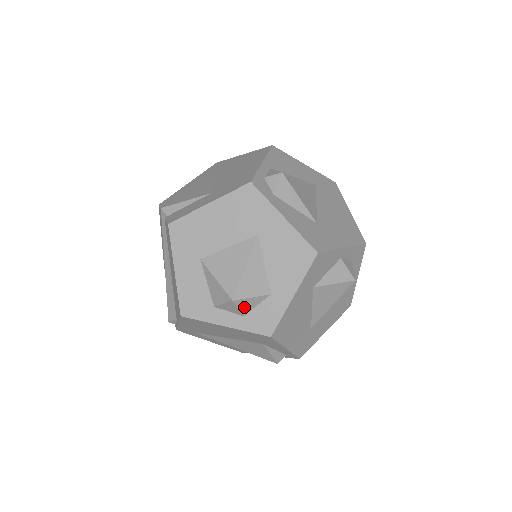
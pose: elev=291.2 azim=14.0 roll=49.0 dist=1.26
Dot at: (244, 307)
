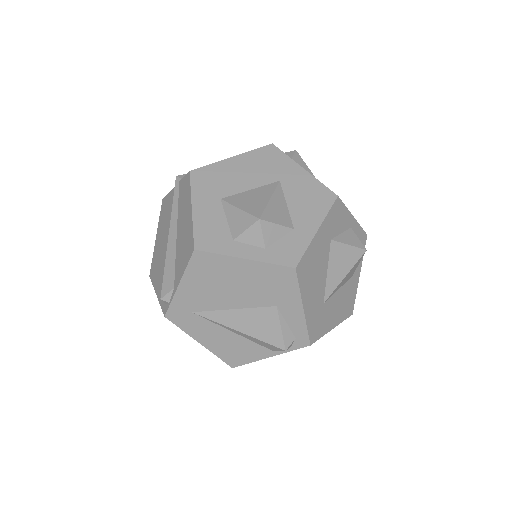
Dot at: (268, 235)
